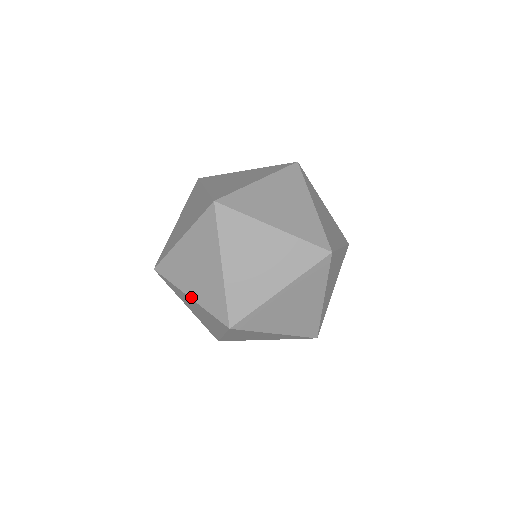
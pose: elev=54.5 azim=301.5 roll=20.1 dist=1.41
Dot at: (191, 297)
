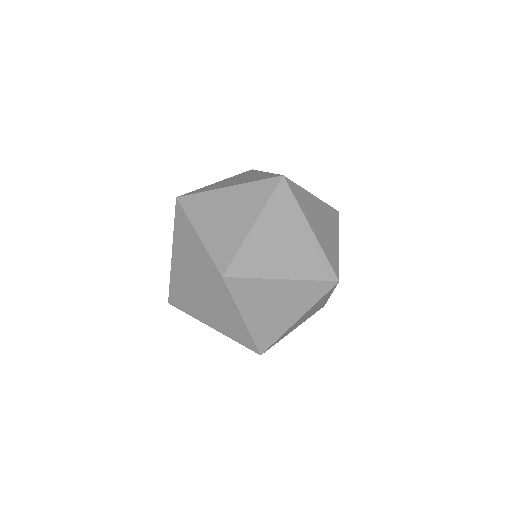
Dot at: (200, 235)
